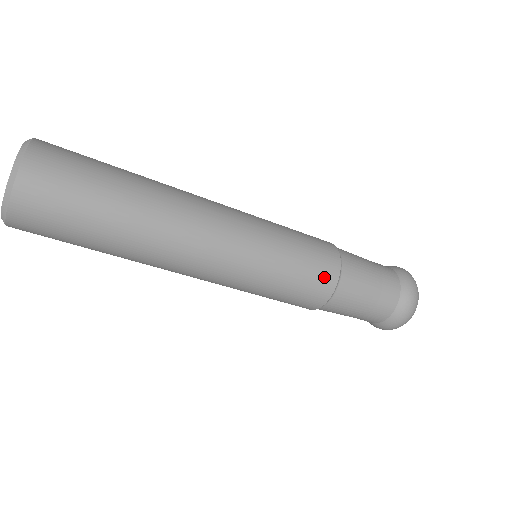
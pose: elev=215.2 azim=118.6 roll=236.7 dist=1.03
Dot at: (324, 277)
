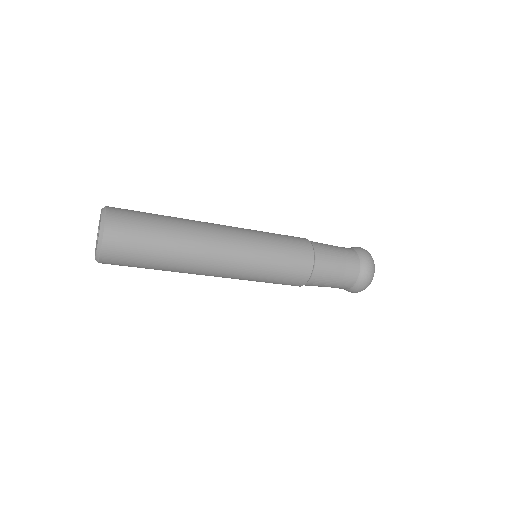
Dot at: (304, 257)
